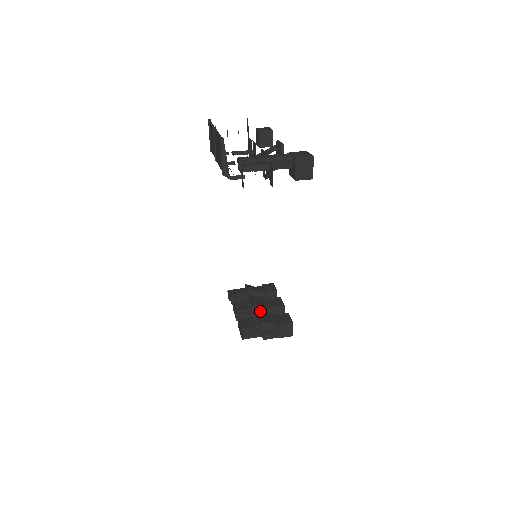
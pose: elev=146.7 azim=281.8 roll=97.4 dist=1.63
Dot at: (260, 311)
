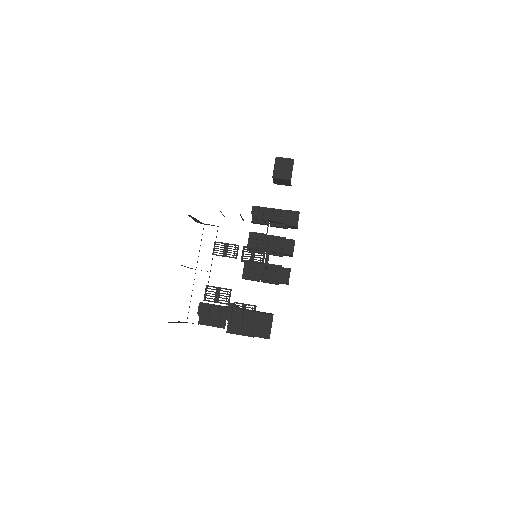
Dot at: (270, 252)
